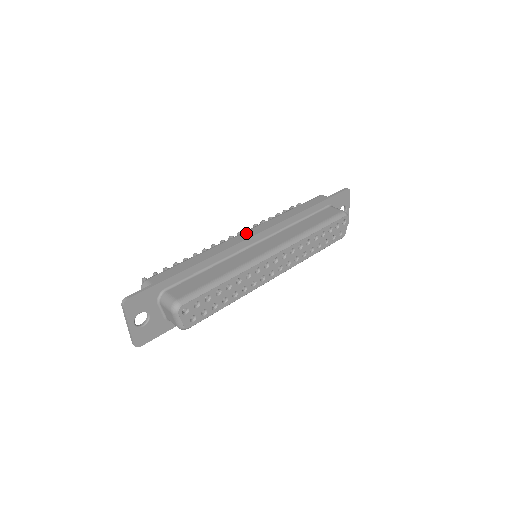
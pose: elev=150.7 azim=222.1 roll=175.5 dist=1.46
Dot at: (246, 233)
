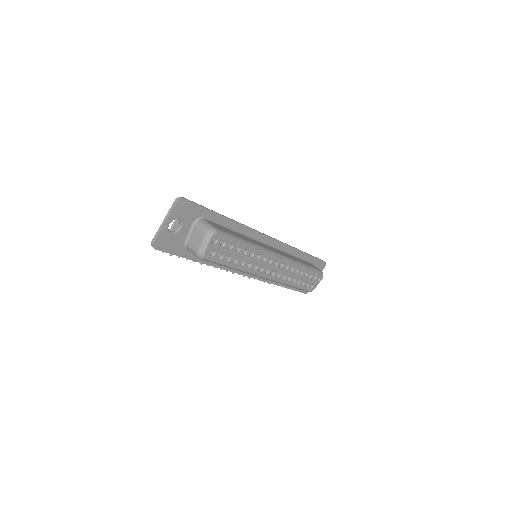
Dot at: occluded
